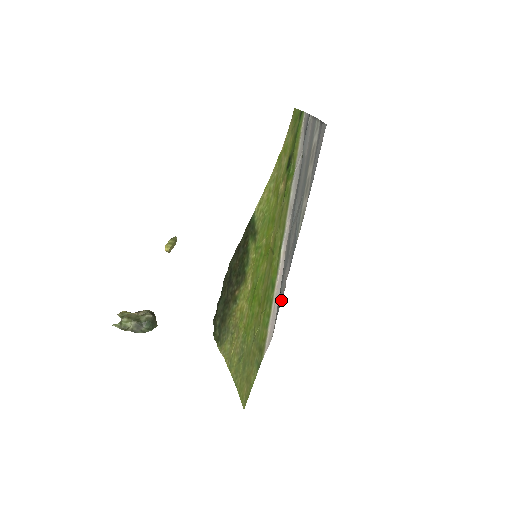
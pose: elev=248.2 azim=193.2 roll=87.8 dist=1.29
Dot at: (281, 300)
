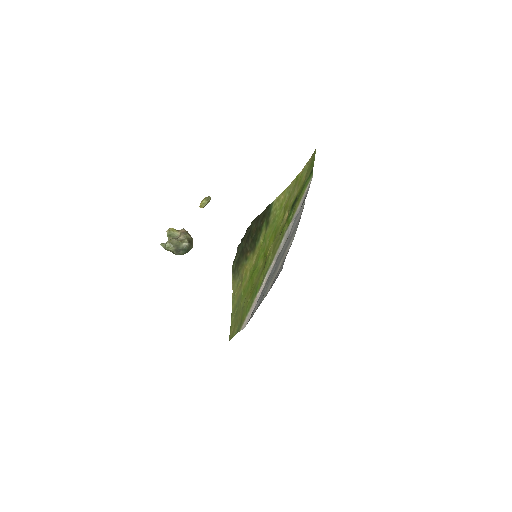
Dot at: occluded
